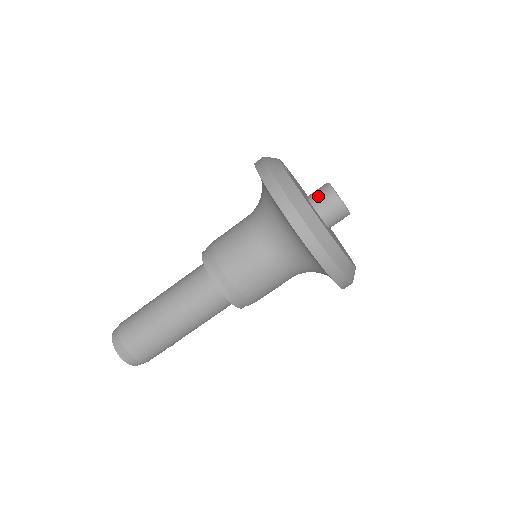
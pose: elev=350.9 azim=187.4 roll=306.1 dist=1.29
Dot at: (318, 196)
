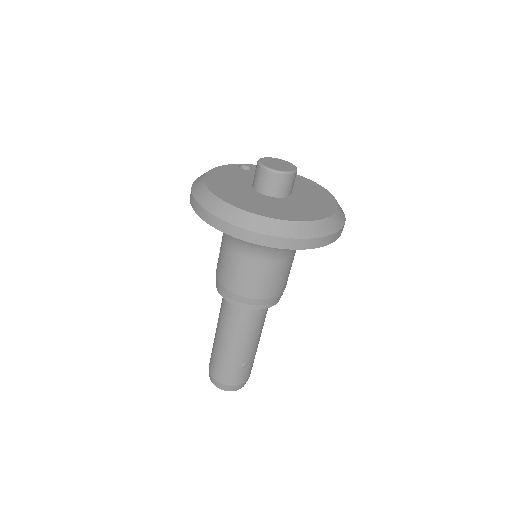
Dot at: occluded
